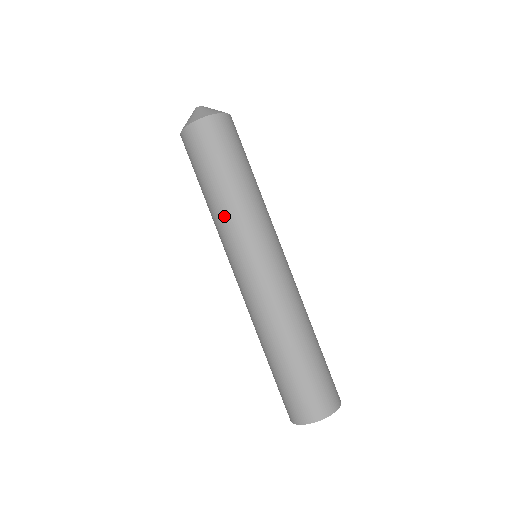
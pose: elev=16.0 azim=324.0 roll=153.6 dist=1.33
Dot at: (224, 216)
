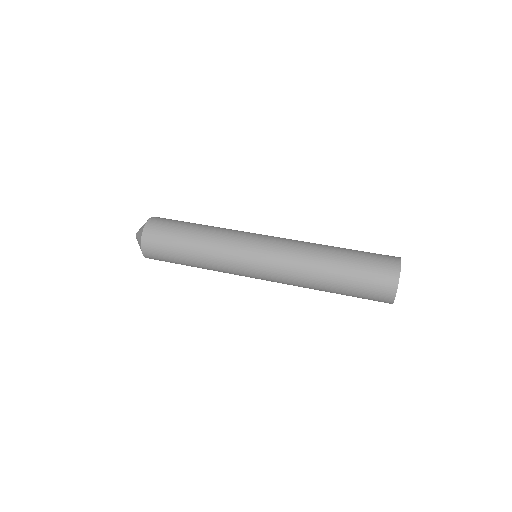
Dot at: (214, 270)
